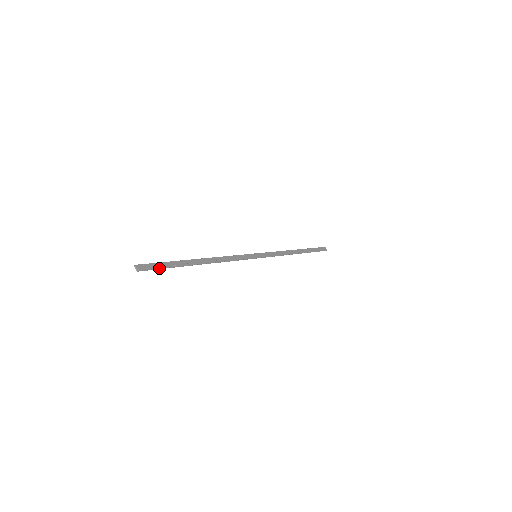
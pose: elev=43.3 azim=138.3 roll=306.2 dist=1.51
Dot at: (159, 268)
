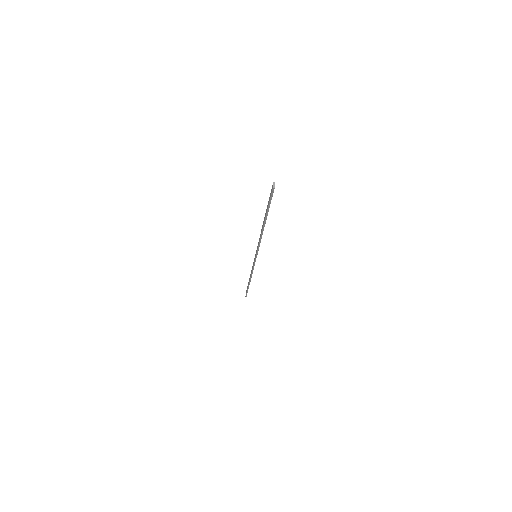
Dot at: occluded
